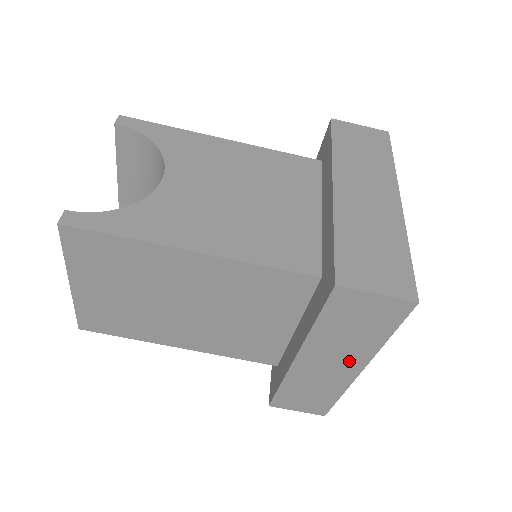
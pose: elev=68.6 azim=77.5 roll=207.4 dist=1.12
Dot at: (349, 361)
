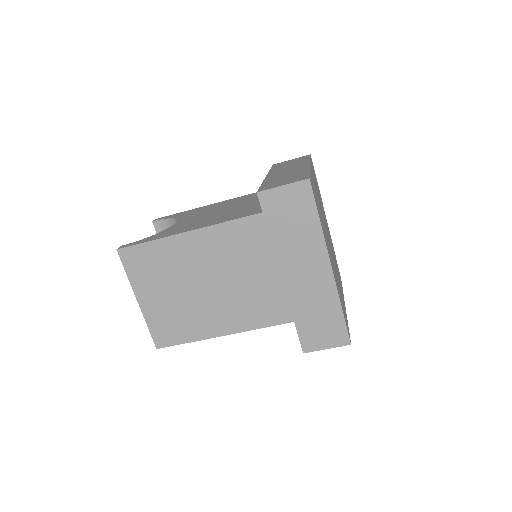
Dot at: (315, 260)
